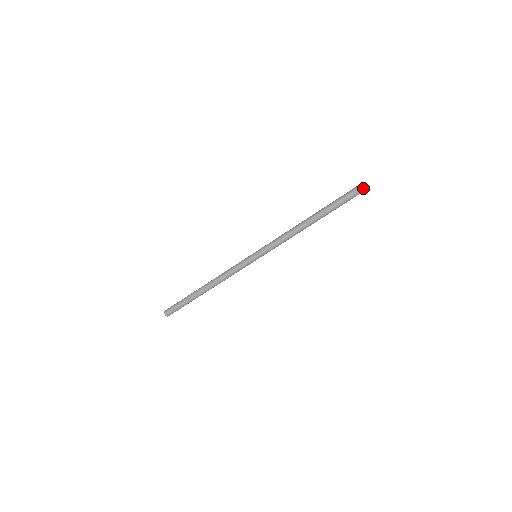
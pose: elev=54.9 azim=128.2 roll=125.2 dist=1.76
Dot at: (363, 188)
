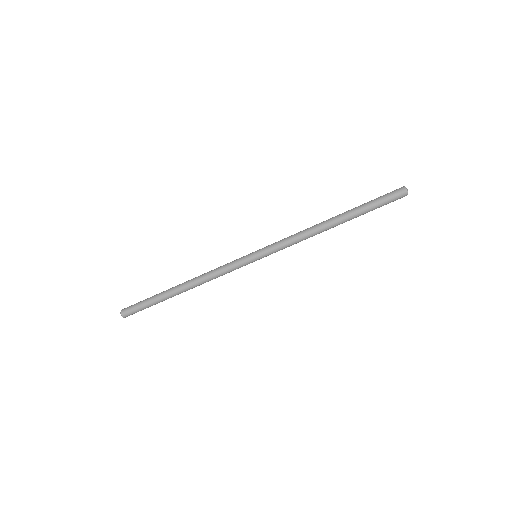
Dot at: (406, 192)
